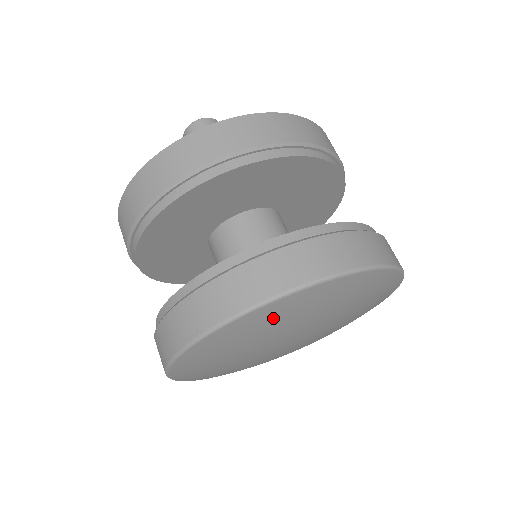
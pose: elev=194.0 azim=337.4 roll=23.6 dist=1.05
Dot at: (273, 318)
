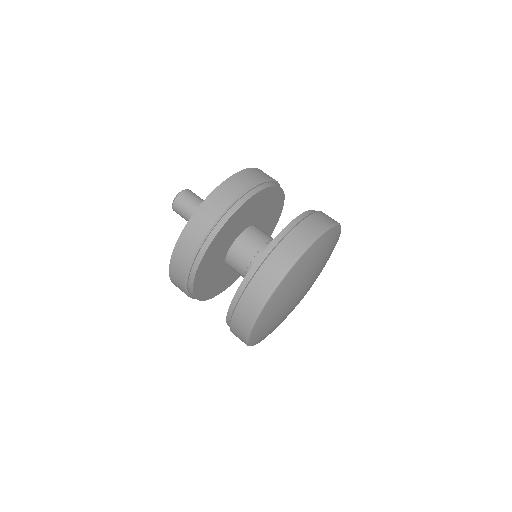
Dot at: (267, 317)
